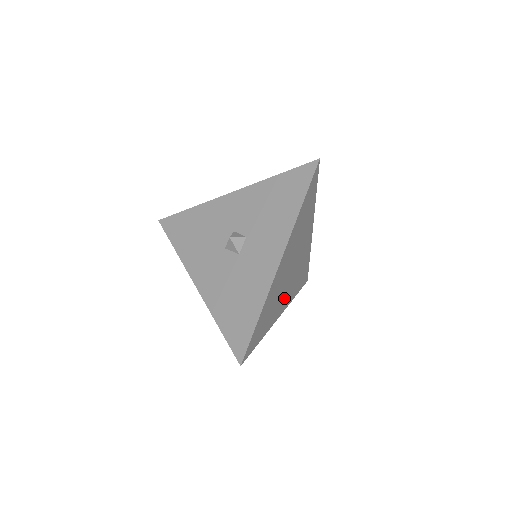
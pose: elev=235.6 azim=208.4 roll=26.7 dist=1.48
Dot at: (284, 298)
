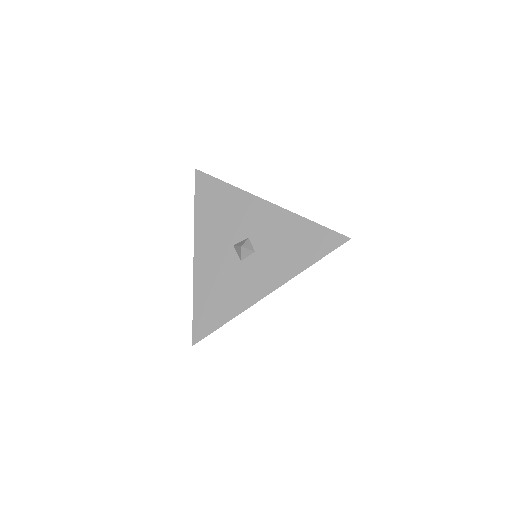
Dot at: occluded
